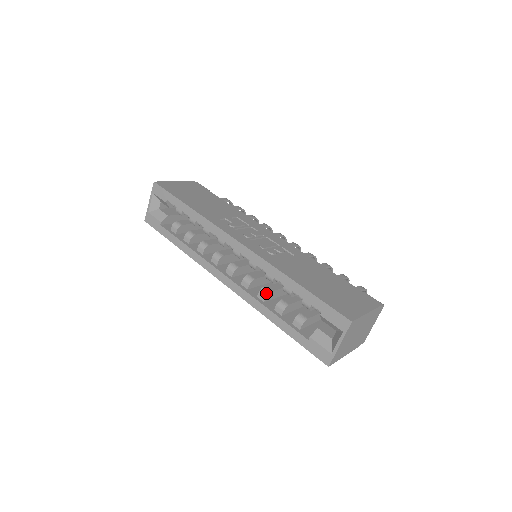
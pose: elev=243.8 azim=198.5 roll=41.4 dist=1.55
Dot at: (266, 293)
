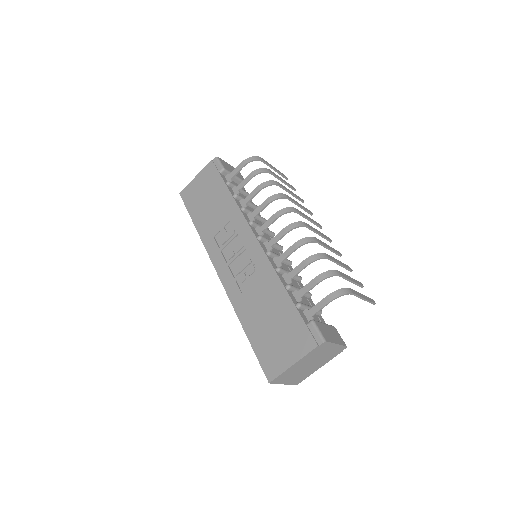
Dot at: occluded
